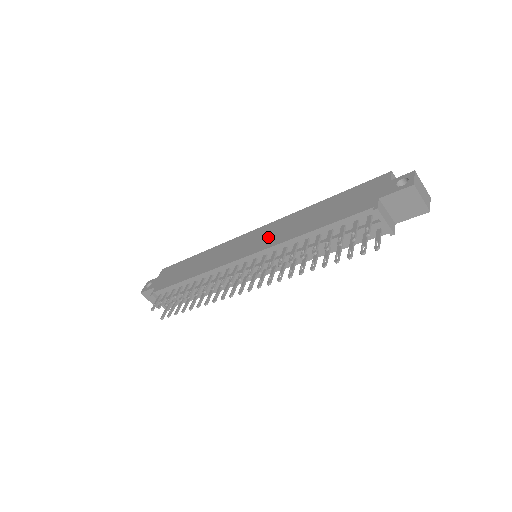
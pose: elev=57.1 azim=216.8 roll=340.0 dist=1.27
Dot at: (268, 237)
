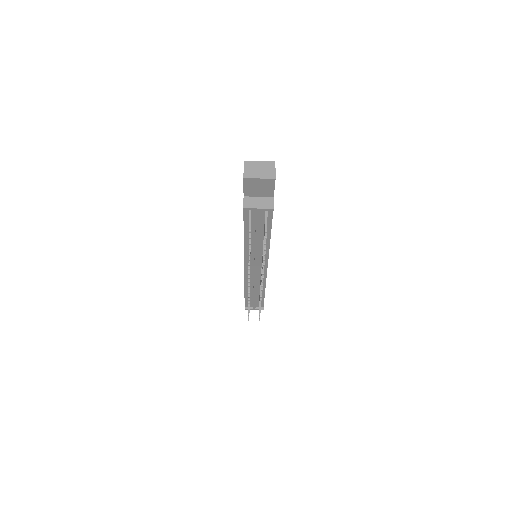
Dot at: occluded
